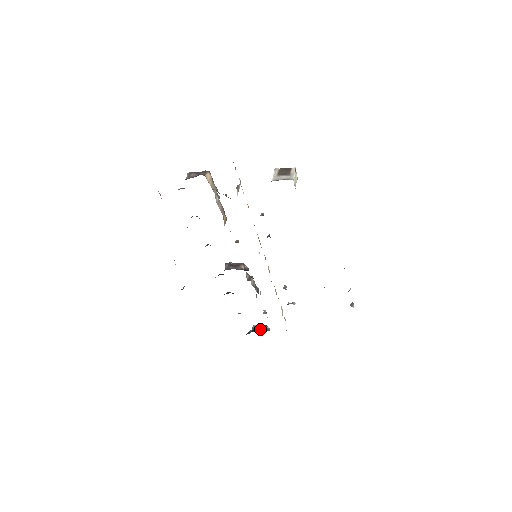
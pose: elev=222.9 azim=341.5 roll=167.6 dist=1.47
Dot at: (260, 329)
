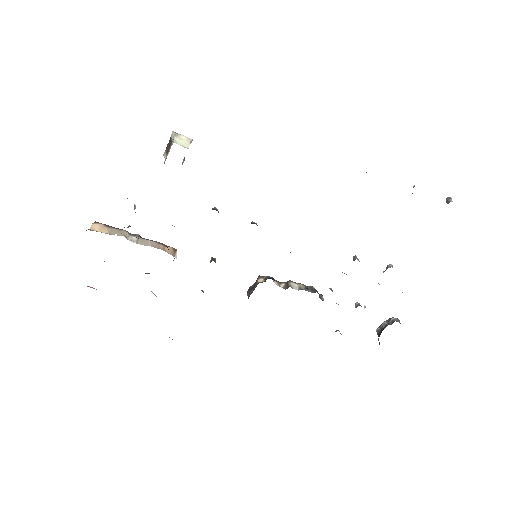
Dot at: (383, 329)
